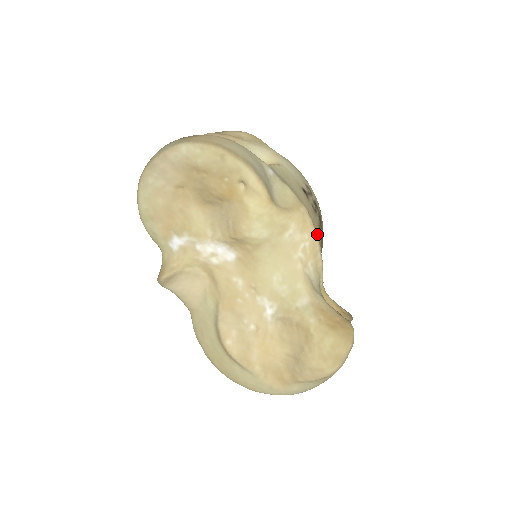
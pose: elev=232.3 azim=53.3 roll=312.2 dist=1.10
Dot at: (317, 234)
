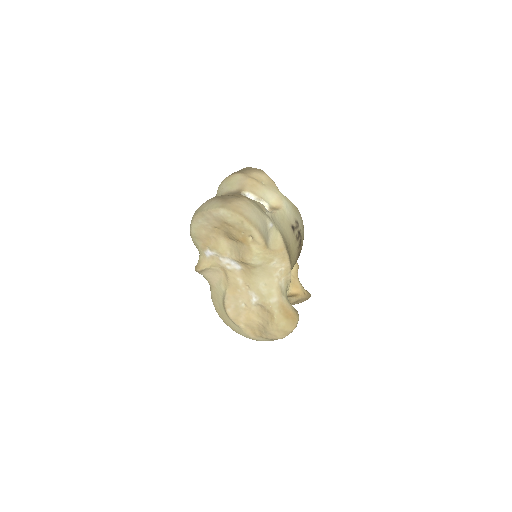
Dot at: (295, 254)
